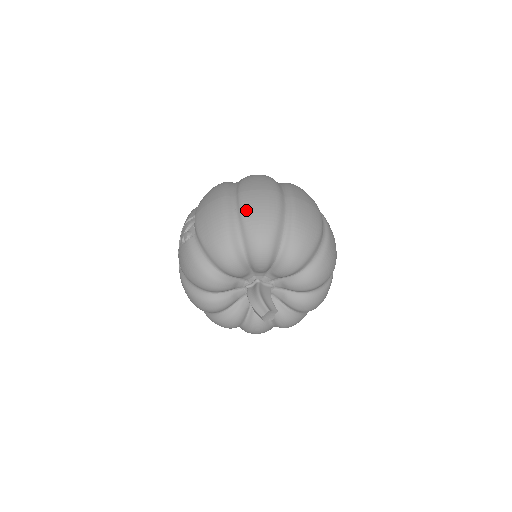
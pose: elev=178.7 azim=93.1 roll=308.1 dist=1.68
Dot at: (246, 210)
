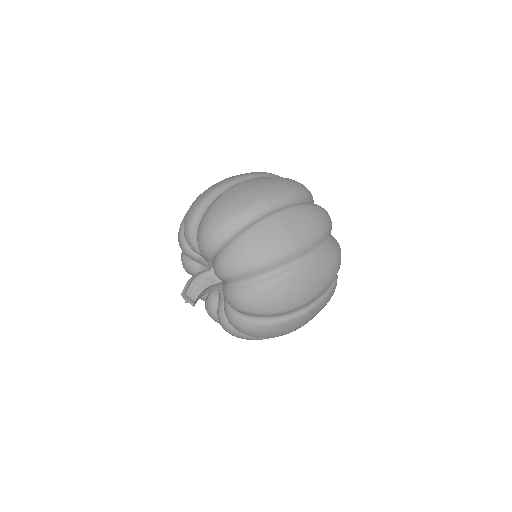
Dot at: (221, 197)
